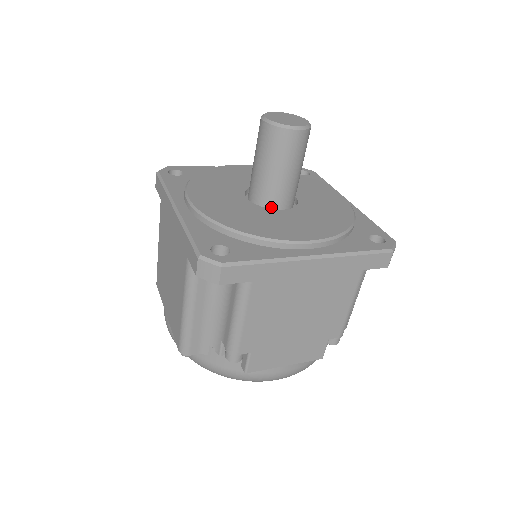
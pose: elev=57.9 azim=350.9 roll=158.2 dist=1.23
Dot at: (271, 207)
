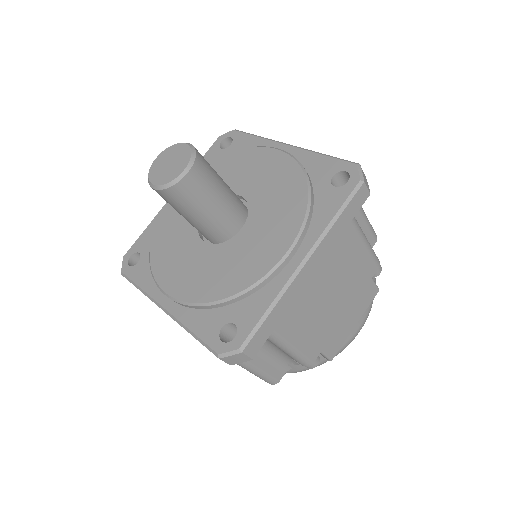
Dot at: (231, 235)
